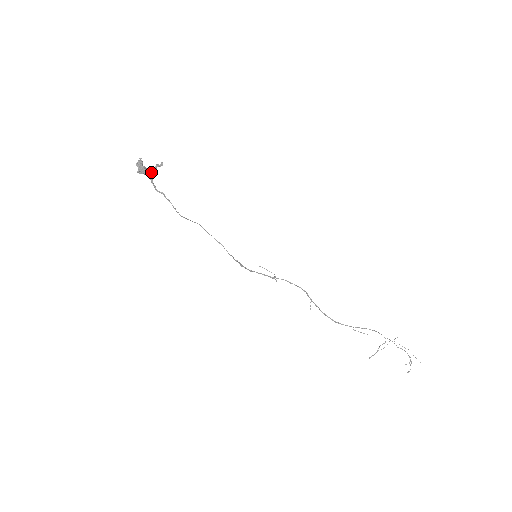
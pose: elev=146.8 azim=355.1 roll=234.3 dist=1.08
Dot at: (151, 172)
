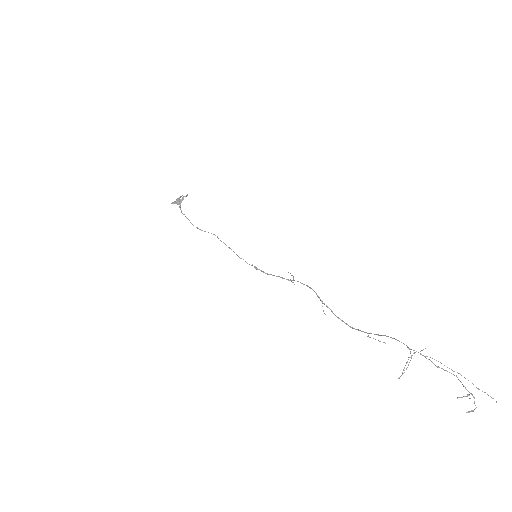
Dot at: (179, 201)
